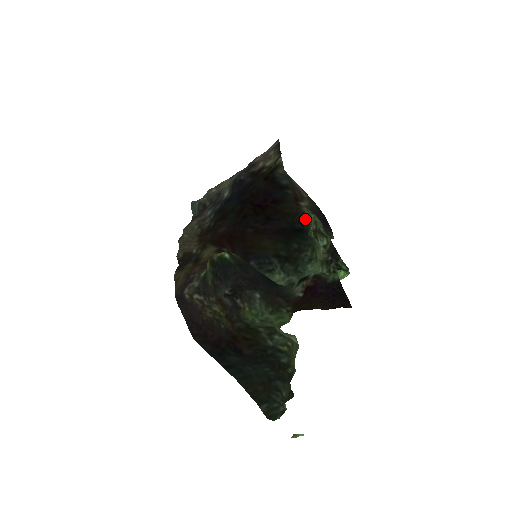
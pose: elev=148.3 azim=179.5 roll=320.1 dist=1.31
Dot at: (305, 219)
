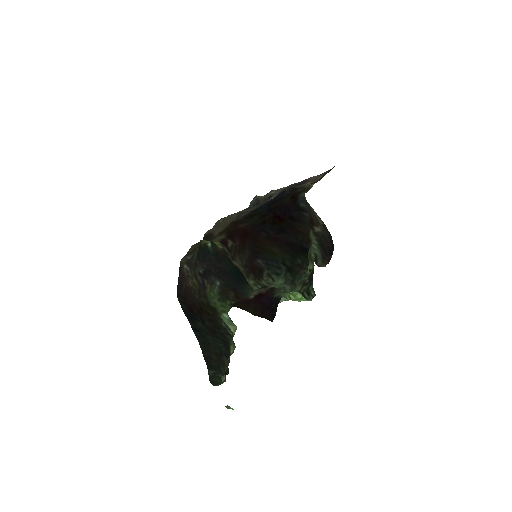
Dot at: (311, 242)
